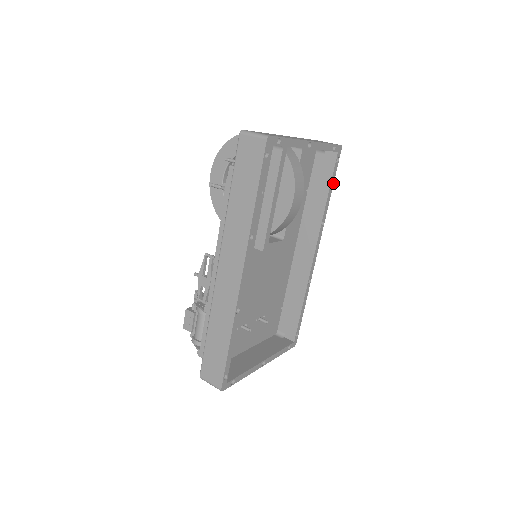
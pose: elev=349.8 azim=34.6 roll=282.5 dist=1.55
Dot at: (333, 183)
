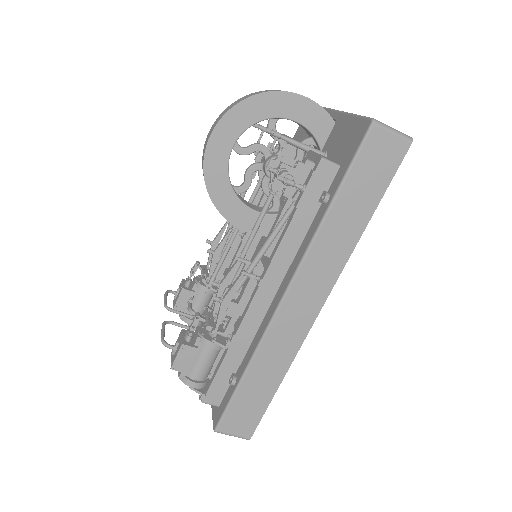
Dot at: occluded
